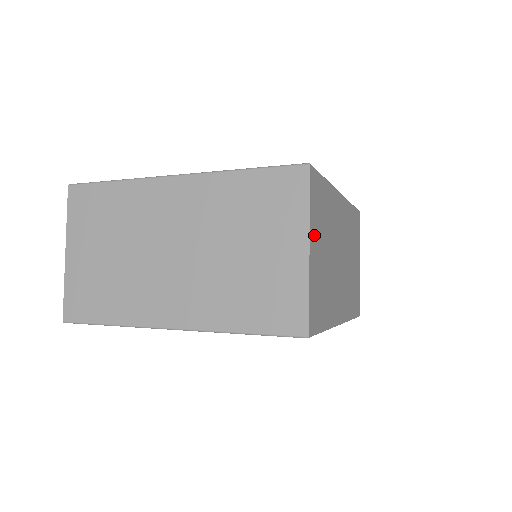
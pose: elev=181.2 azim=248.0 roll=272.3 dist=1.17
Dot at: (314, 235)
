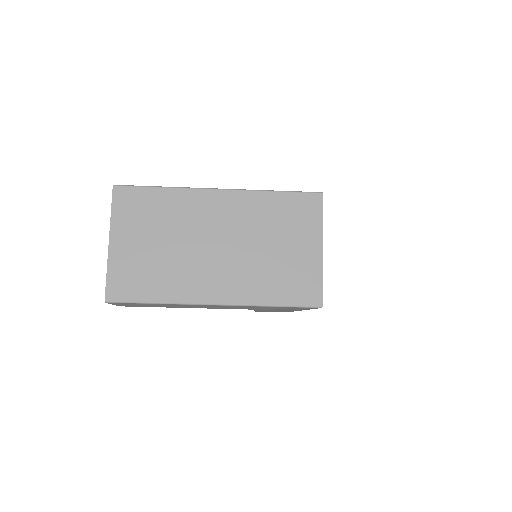
Dot at: occluded
